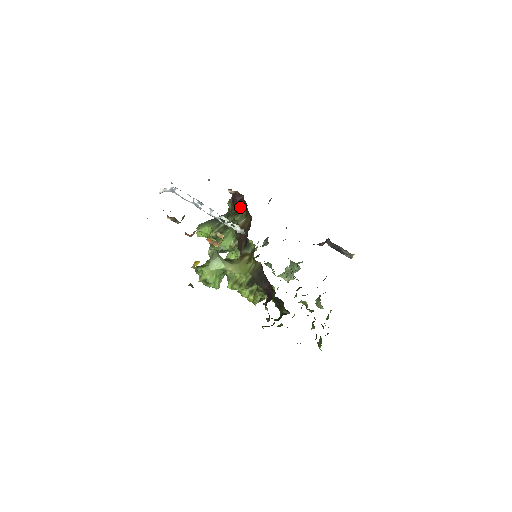
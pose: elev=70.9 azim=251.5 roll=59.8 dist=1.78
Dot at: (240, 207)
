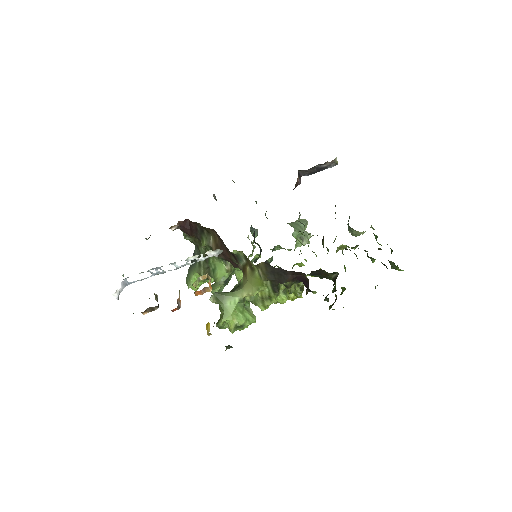
Dot at: (196, 231)
